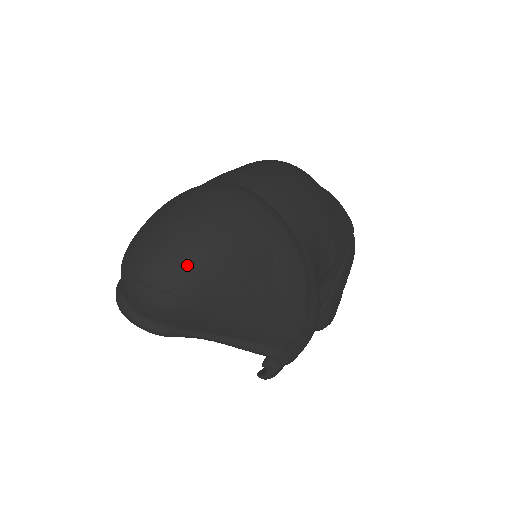
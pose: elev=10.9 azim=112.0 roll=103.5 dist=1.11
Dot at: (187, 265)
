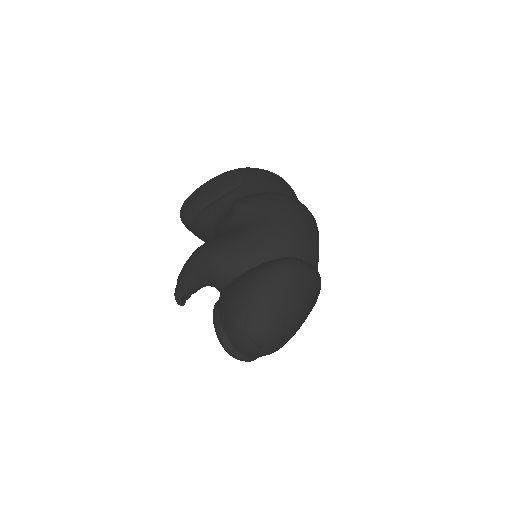
Dot at: (289, 333)
